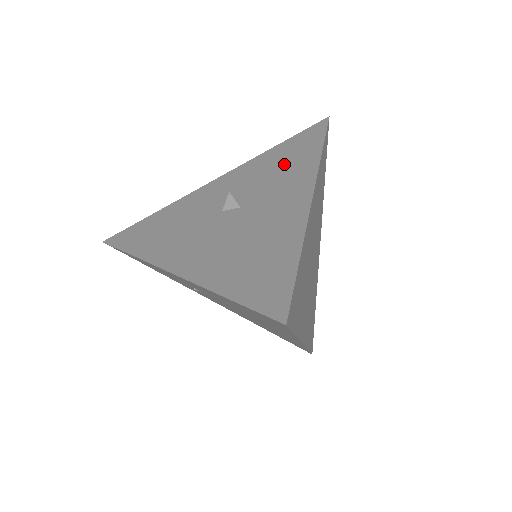
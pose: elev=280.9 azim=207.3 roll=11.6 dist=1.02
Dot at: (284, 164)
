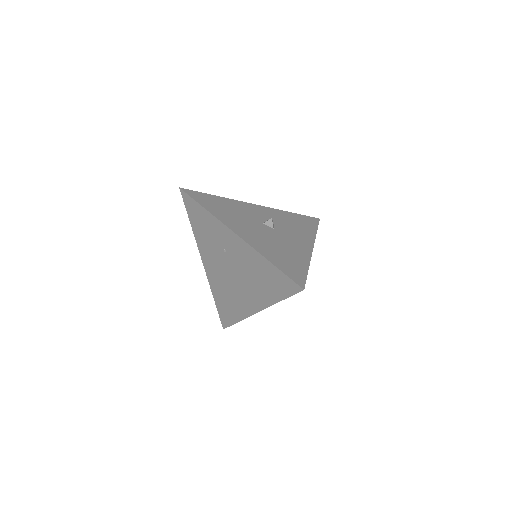
Dot at: (297, 225)
